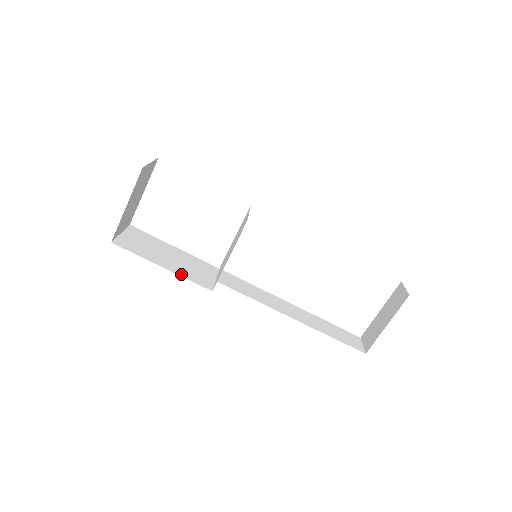
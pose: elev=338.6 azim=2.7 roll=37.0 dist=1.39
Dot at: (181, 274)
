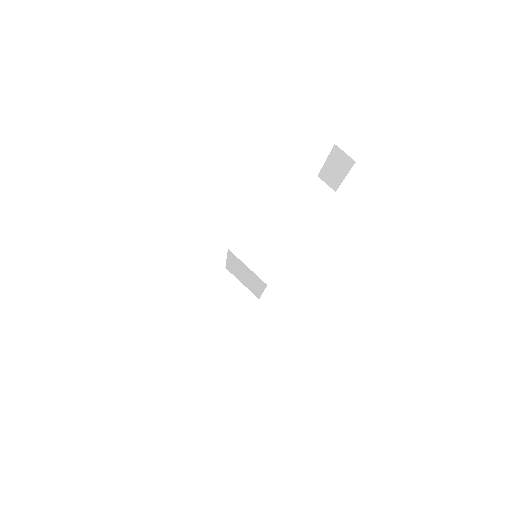
Dot at: (237, 317)
